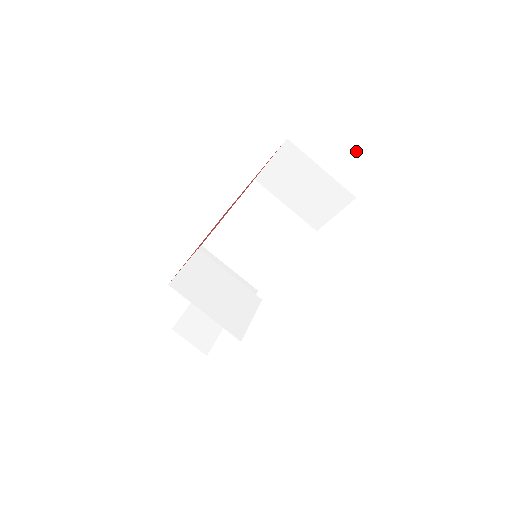
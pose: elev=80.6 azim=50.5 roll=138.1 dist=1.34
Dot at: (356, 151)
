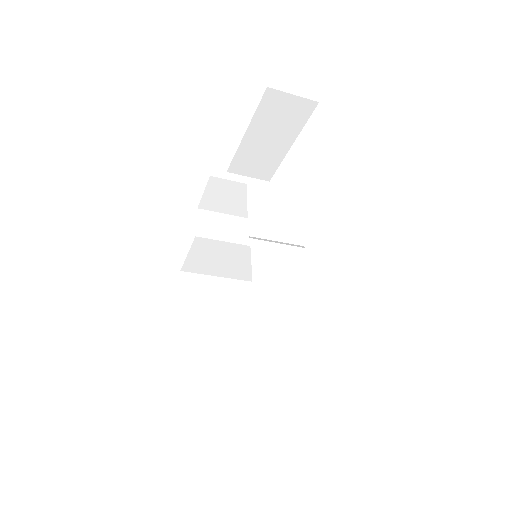
Dot at: occluded
